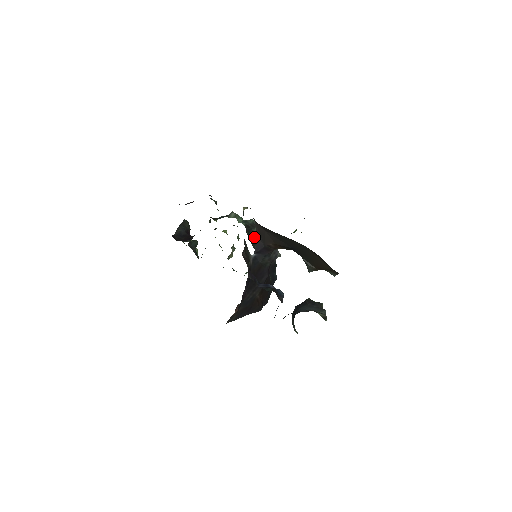
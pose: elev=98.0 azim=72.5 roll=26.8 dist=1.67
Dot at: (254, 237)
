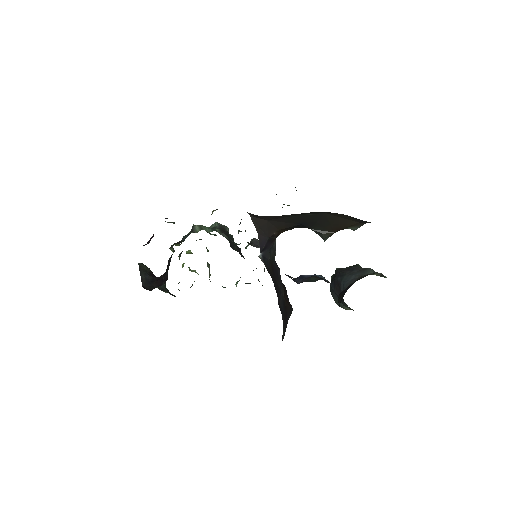
Dot at: (229, 240)
